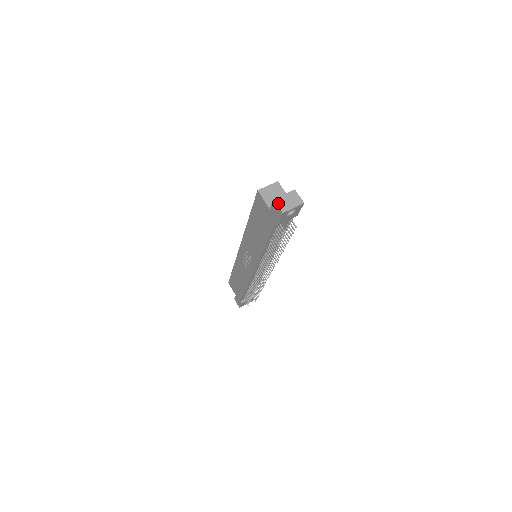
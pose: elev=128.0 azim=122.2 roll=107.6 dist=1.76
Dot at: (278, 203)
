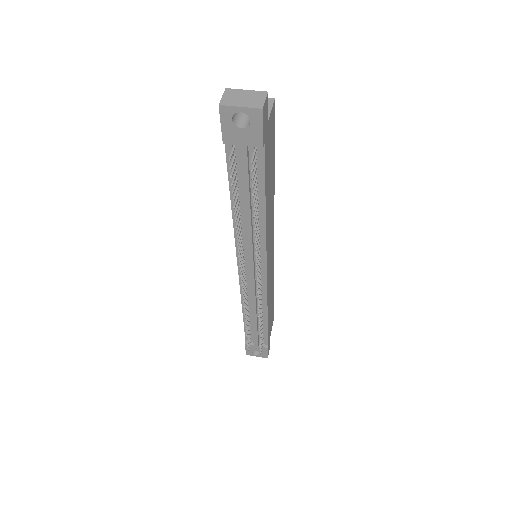
Dot at: (226, 94)
